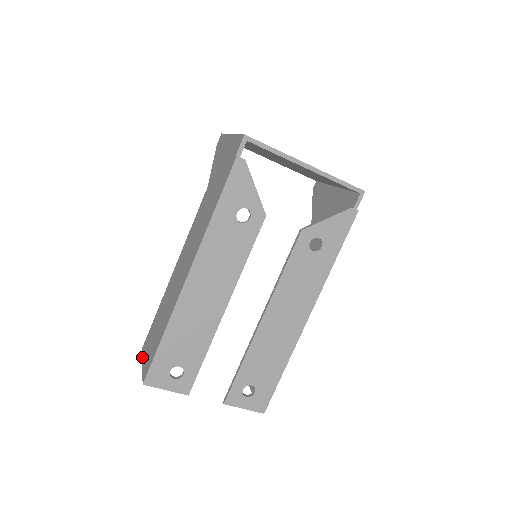
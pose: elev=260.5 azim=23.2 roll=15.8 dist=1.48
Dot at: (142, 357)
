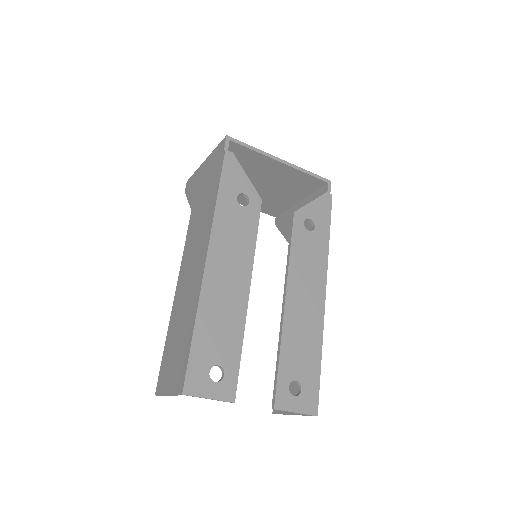
Dot at: (162, 393)
